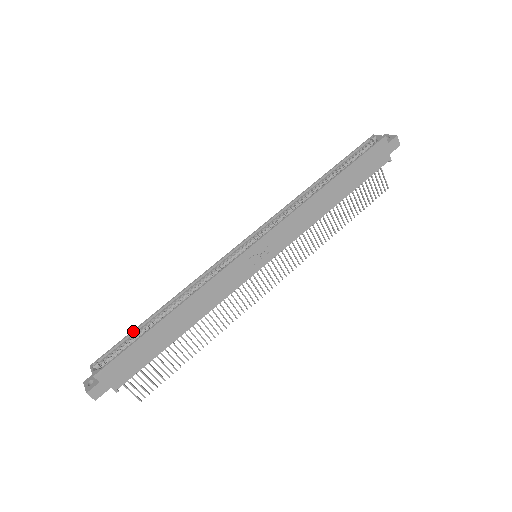
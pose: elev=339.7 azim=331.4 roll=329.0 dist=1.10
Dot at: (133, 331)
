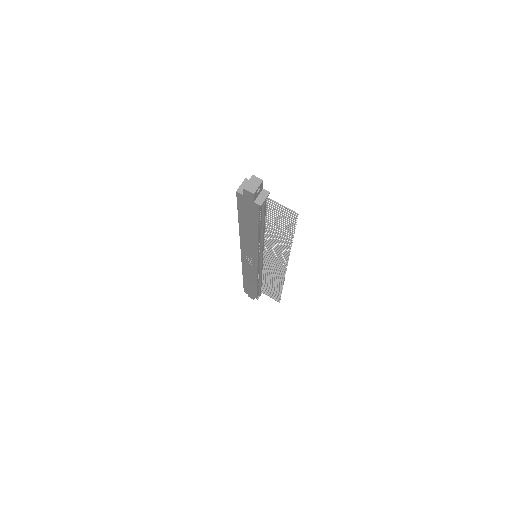
Dot at: occluded
